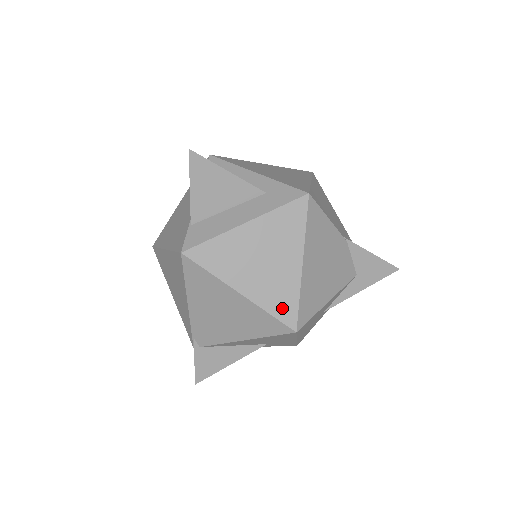
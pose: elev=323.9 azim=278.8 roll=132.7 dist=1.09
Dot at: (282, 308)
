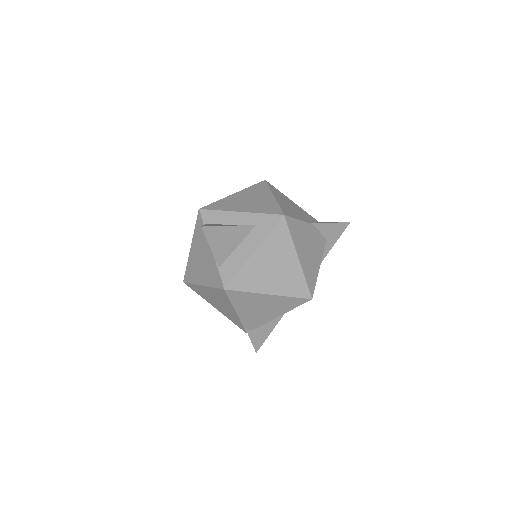
Dot at: (298, 290)
